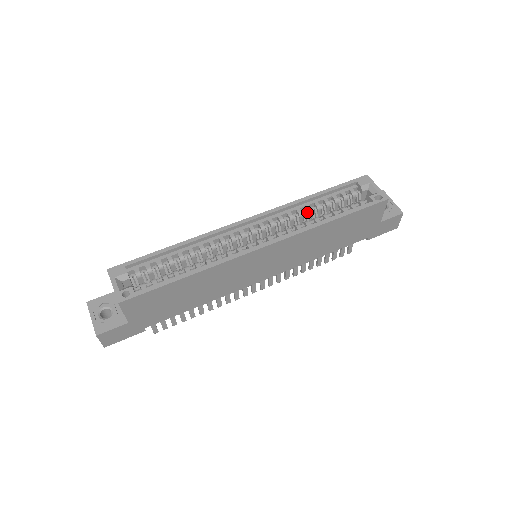
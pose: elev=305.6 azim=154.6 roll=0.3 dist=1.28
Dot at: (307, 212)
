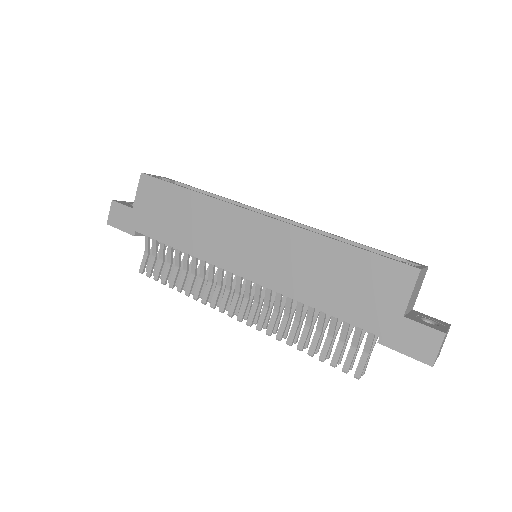
Dot at: occluded
